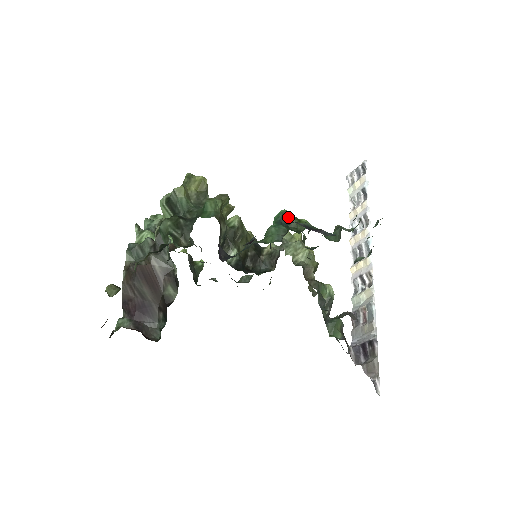
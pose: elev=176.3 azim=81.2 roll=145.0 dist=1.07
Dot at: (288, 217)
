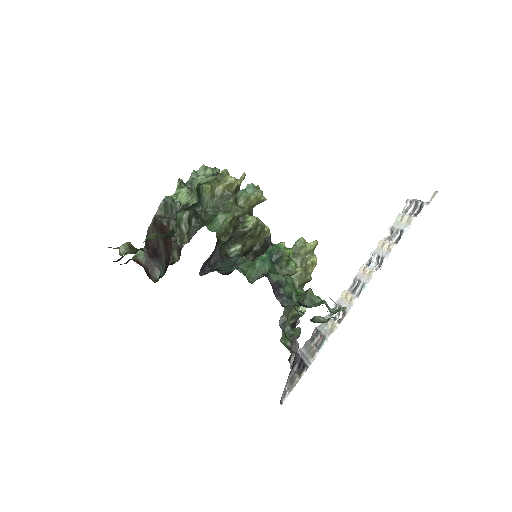
Dot at: (281, 255)
